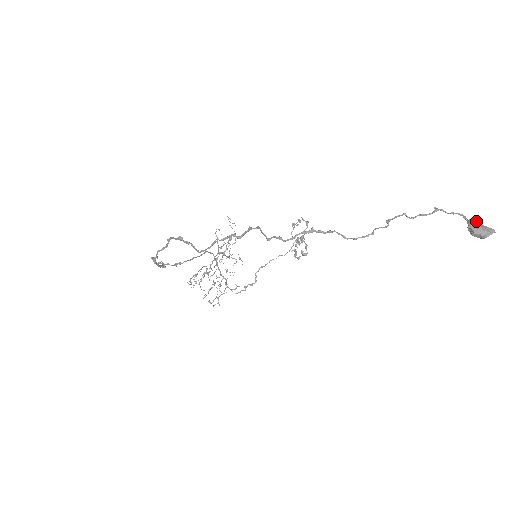
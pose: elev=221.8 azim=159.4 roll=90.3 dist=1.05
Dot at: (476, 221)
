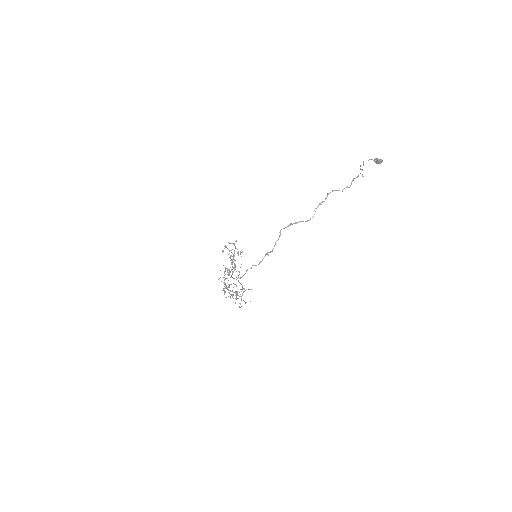
Dot at: occluded
